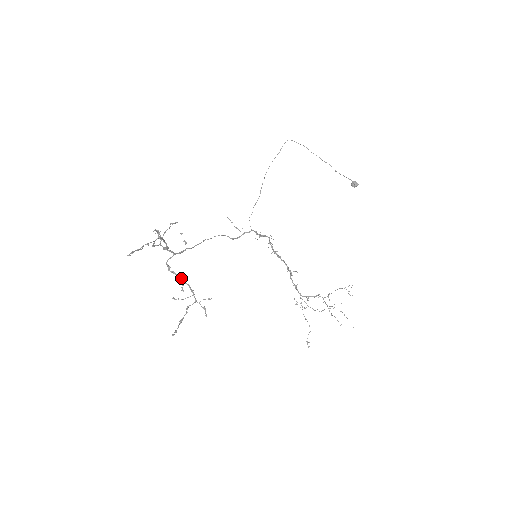
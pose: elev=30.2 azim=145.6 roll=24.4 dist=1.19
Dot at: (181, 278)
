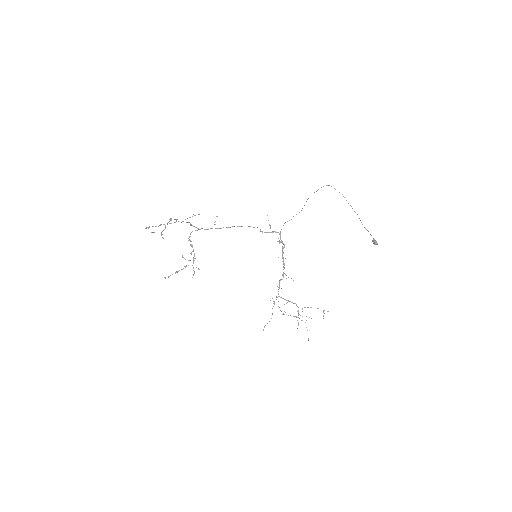
Dot at: (192, 247)
